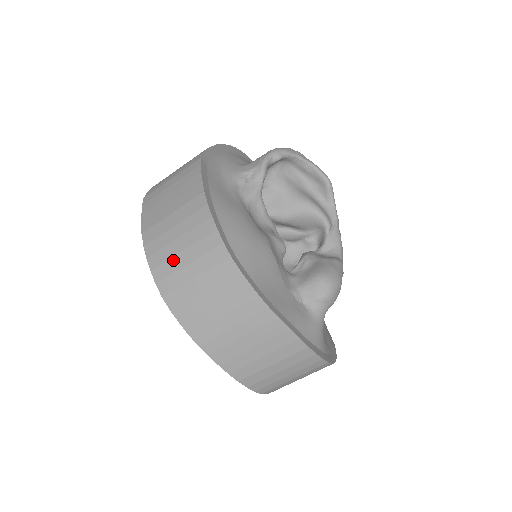
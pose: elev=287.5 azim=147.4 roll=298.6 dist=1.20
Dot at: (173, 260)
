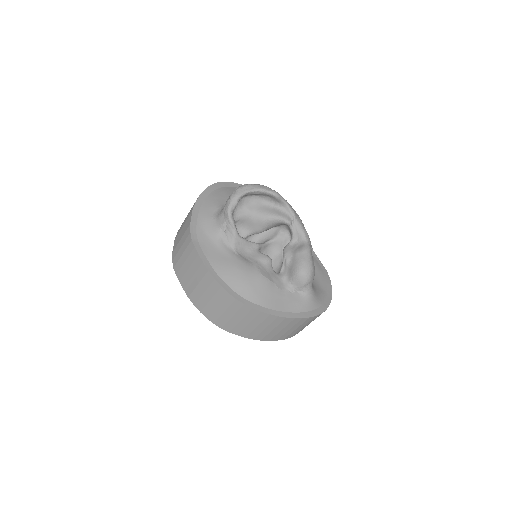
Dot at: (215, 311)
